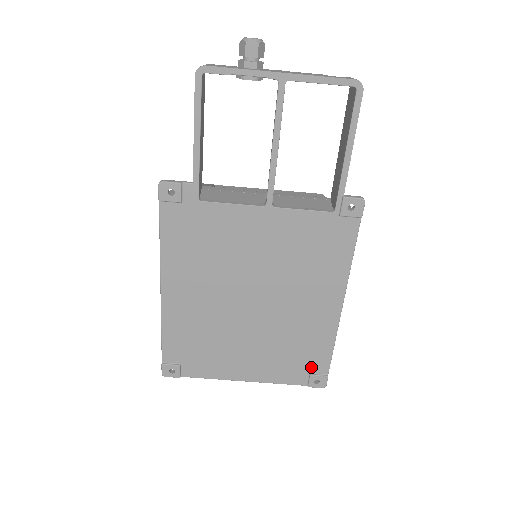
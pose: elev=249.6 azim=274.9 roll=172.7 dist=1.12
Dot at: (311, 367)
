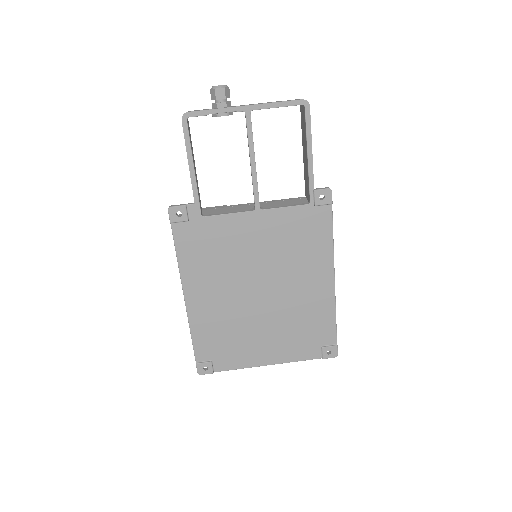
Dot at: (321, 340)
